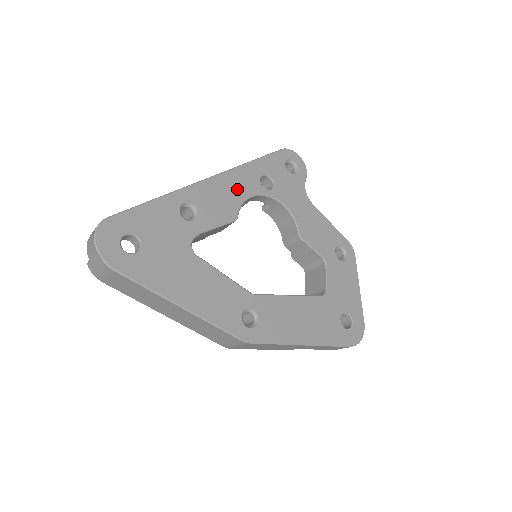
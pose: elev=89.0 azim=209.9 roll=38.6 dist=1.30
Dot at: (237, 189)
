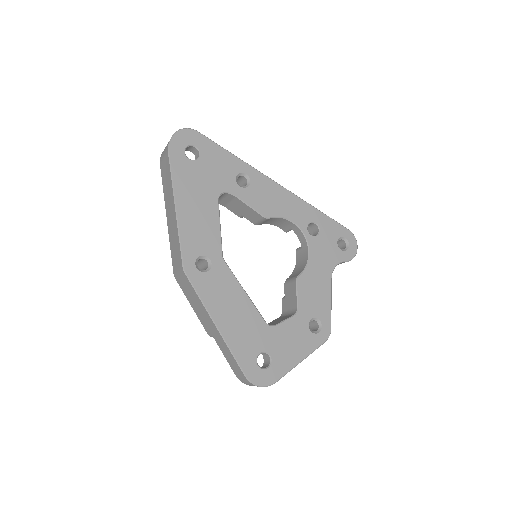
Dot at: (288, 208)
